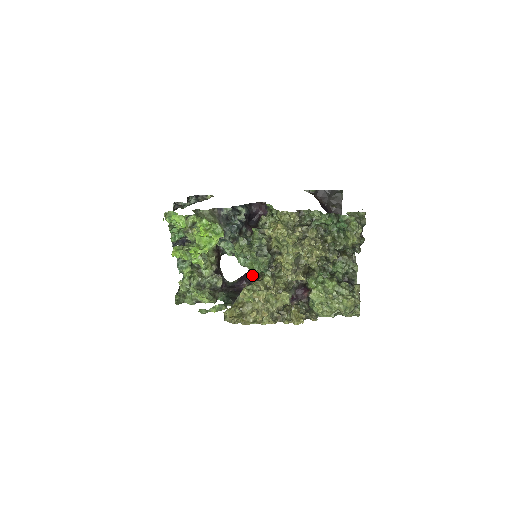
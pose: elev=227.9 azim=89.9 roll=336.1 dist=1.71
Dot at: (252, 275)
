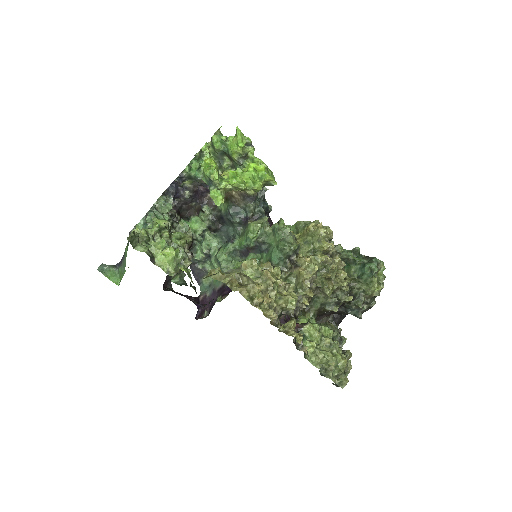
Dot at: occluded
